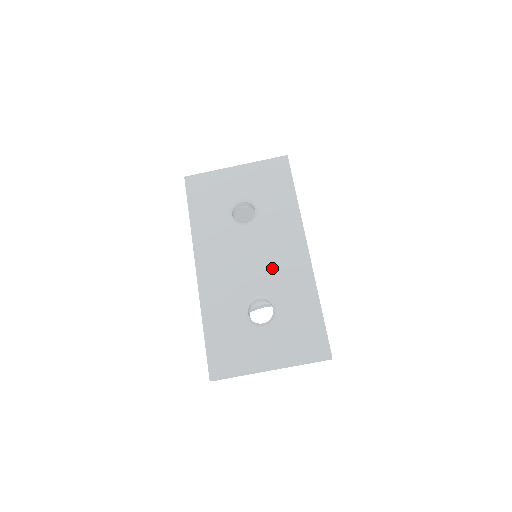
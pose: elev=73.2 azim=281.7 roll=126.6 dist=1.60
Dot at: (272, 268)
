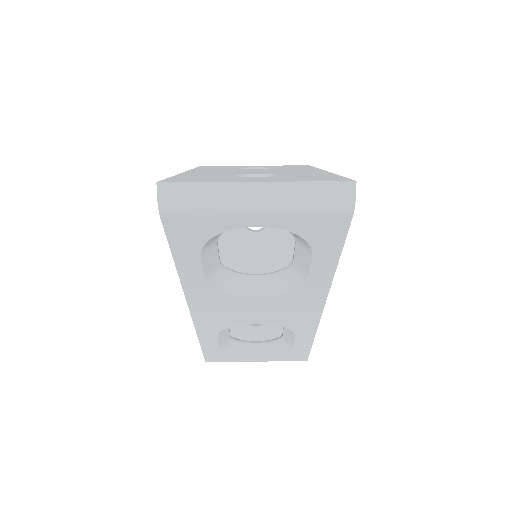
Dot at: (279, 172)
